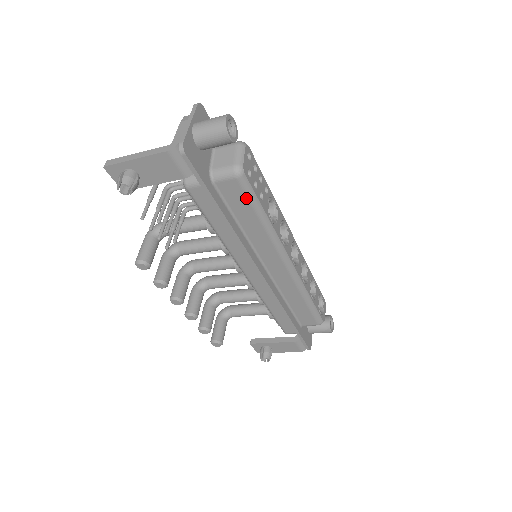
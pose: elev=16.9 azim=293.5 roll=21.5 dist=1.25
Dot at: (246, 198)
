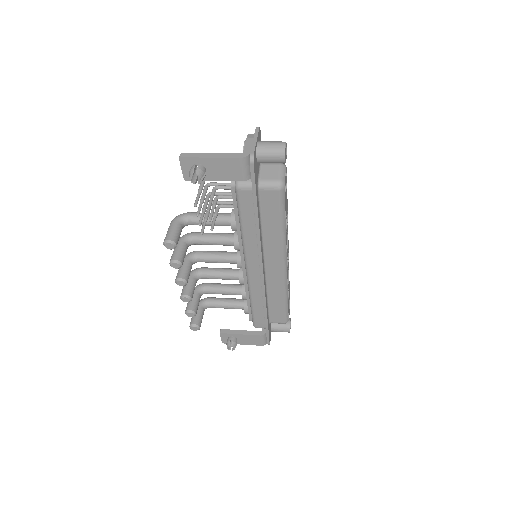
Dot at: (278, 207)
